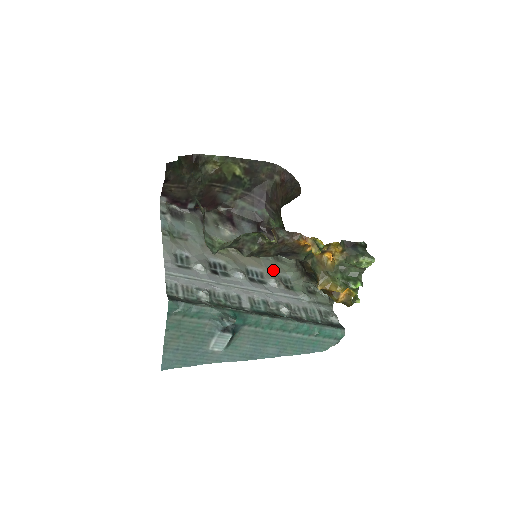
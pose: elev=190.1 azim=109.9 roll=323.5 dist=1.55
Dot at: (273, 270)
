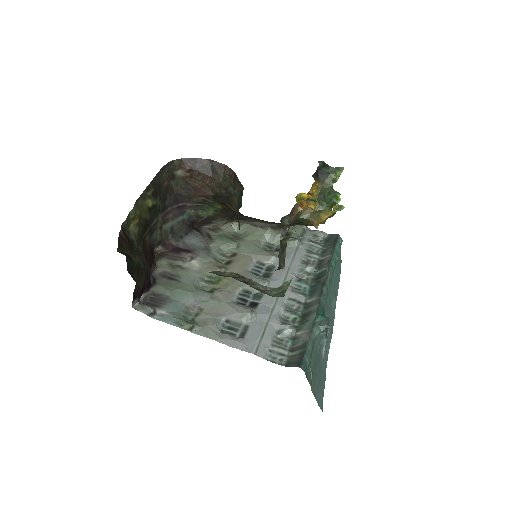
Dot at: (257, 250)
